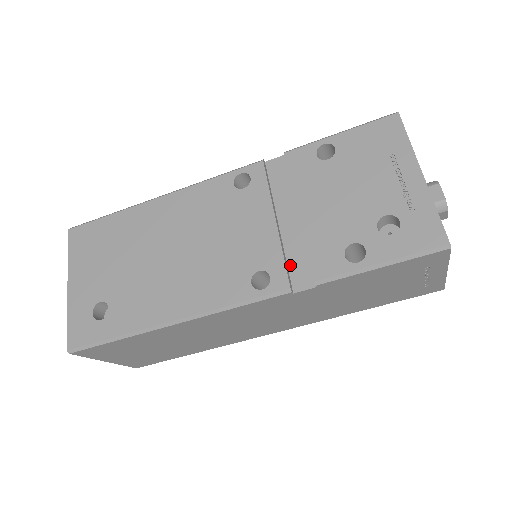
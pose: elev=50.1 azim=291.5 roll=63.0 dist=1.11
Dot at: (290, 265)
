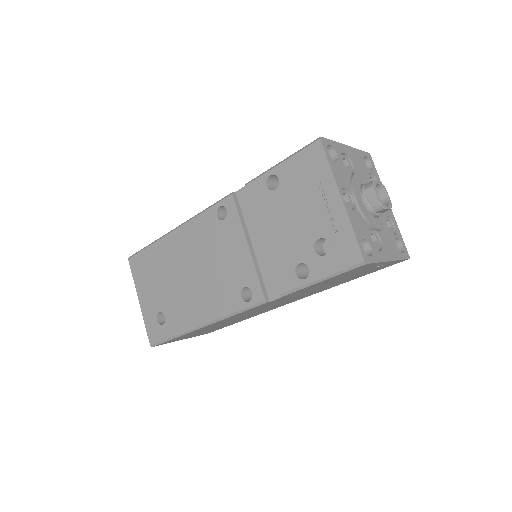
Dot at: (265, 280)
